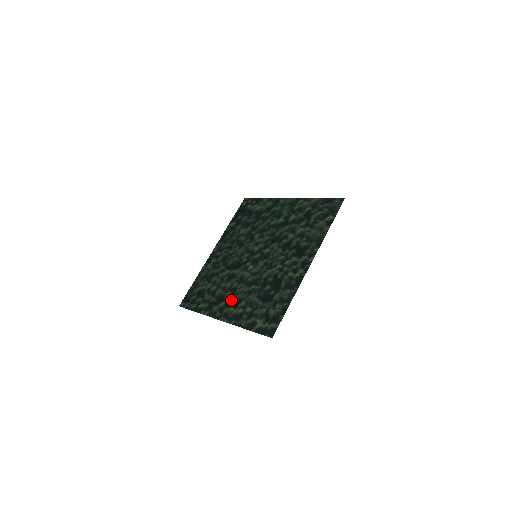
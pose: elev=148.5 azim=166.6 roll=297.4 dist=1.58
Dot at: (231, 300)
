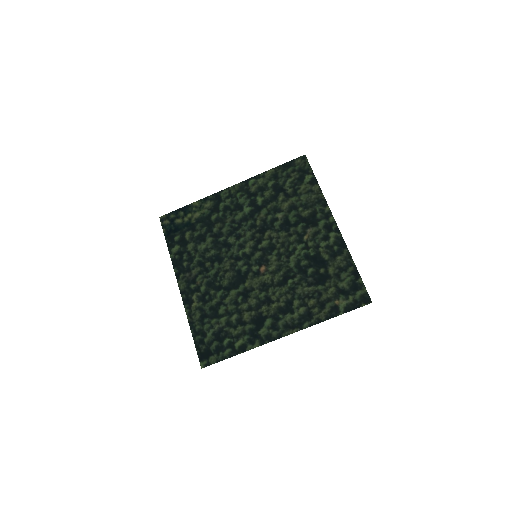
Dot at: (277, 310)
